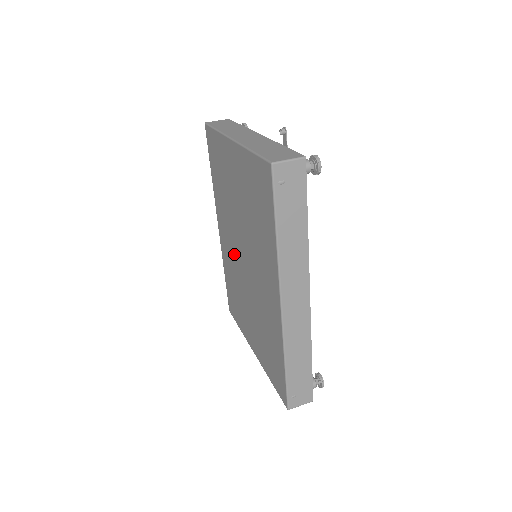
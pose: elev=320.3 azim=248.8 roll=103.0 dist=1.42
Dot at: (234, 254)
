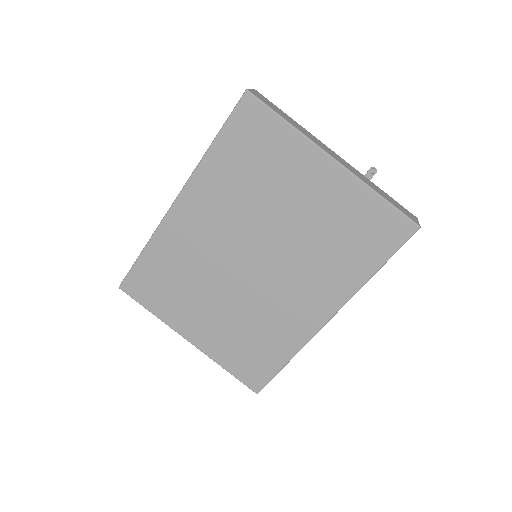
Dot at: (219, 246)
